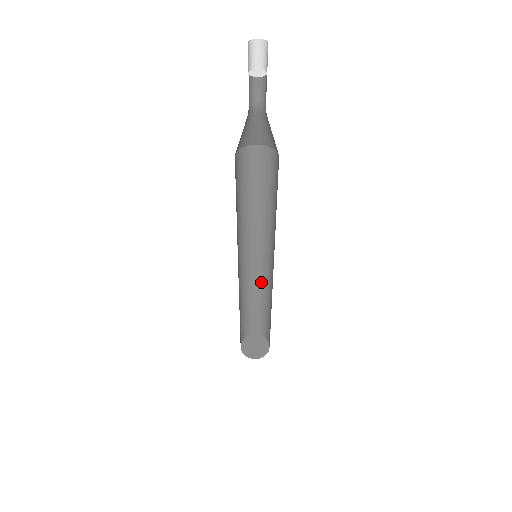
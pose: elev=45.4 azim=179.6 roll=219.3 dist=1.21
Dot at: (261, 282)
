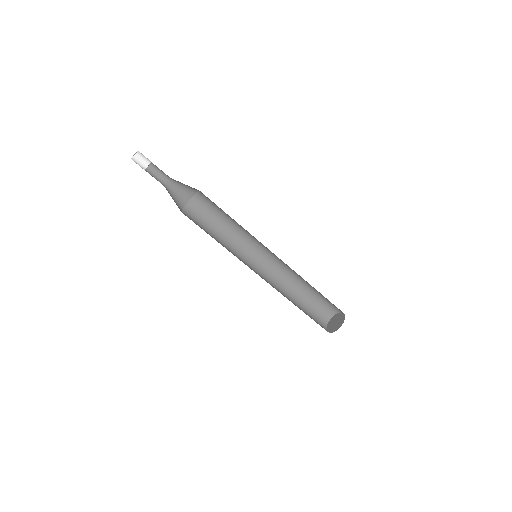
Dot at: (286, 275)
